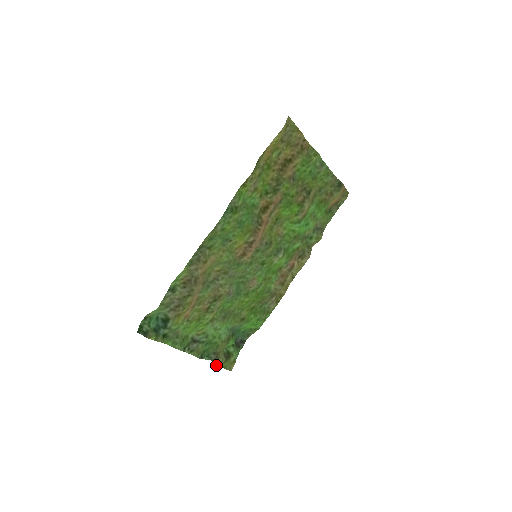
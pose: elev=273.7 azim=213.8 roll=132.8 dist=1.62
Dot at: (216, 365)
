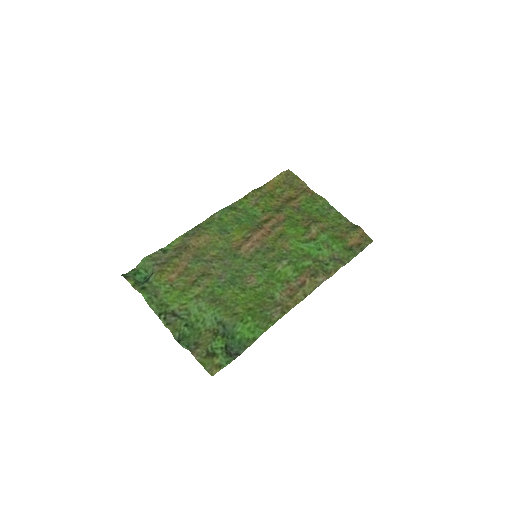
Dot at: (192, 354)
